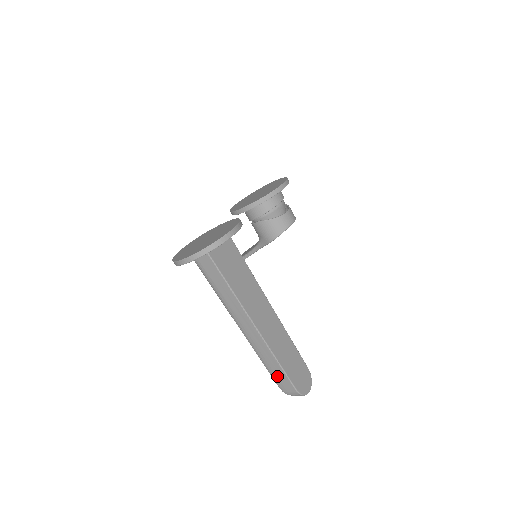
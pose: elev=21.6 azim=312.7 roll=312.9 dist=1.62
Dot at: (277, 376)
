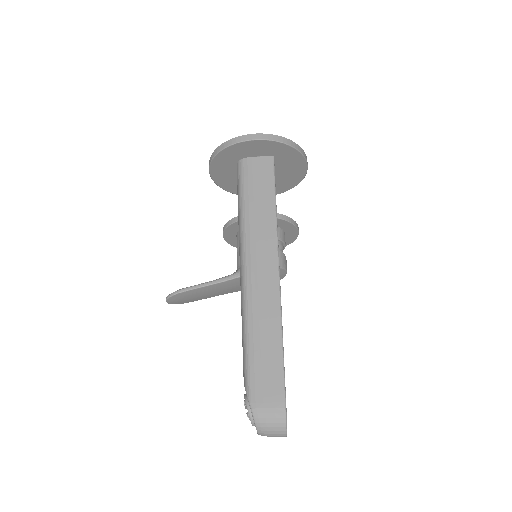
Dot at: (263, 369)
